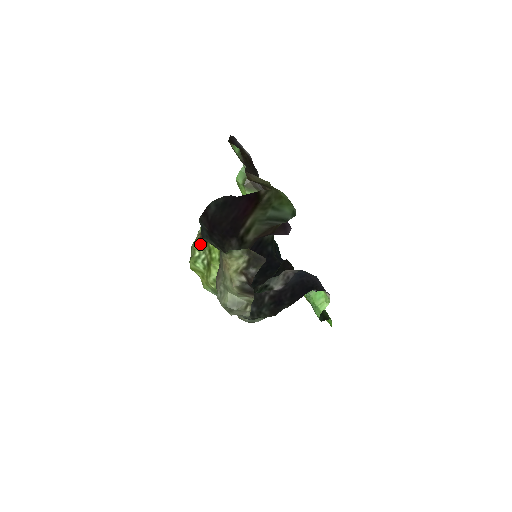
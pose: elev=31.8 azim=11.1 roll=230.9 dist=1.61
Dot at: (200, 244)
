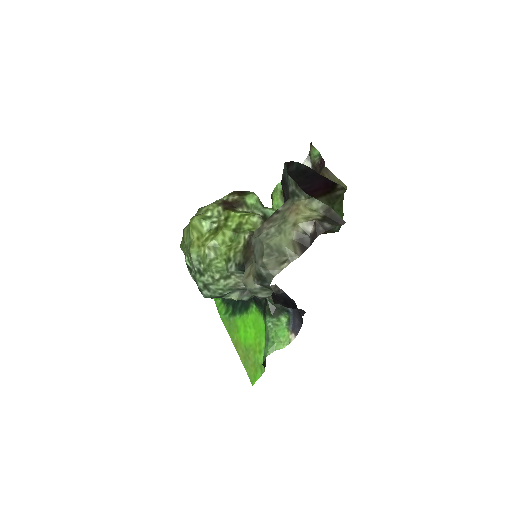
Dot at: (219, 208)
